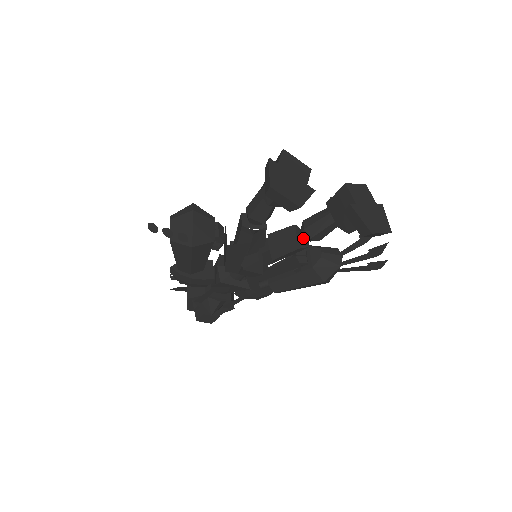
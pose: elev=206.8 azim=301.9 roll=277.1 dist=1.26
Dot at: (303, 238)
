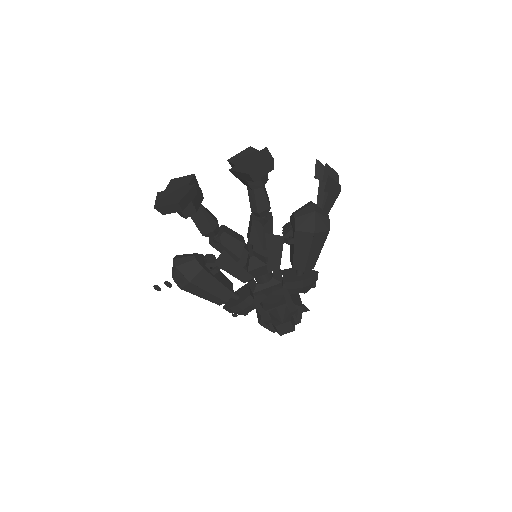
Dot at: (259, 217)
